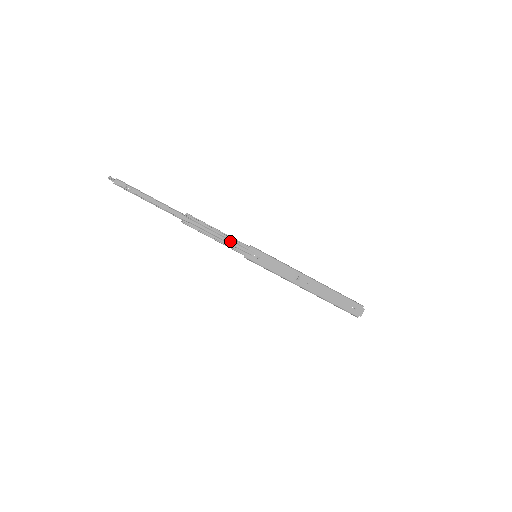
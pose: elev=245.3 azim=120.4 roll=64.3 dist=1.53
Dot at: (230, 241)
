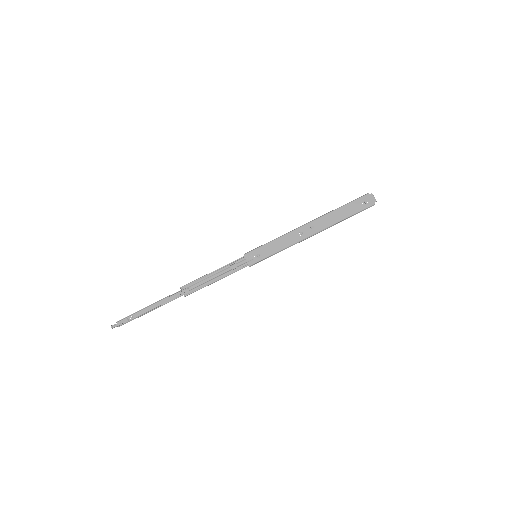
Dot at: (228, 269)
